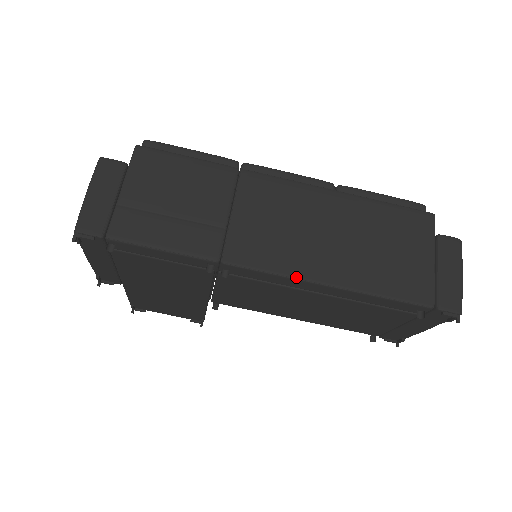
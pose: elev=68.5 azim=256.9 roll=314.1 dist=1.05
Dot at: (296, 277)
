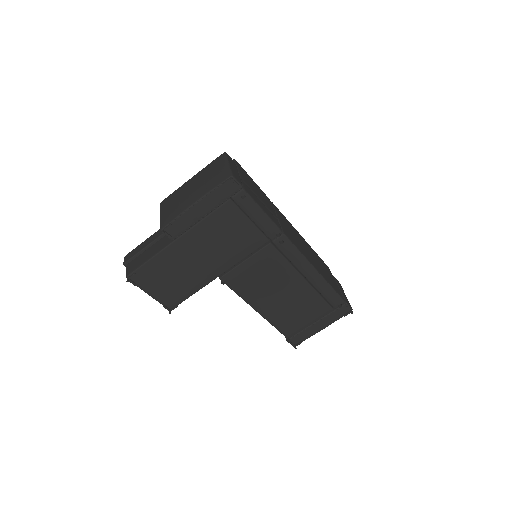
Dot at: (307, 259)
